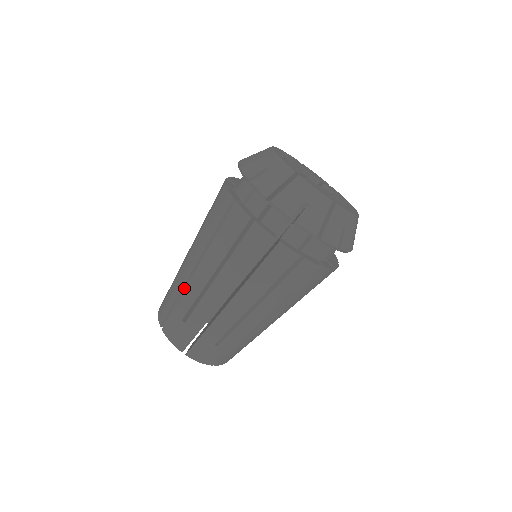
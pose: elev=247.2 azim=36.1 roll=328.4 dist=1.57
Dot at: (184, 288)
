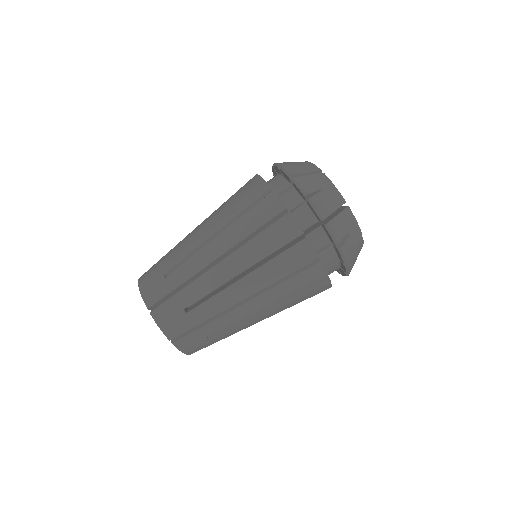
Dot at: occluded
